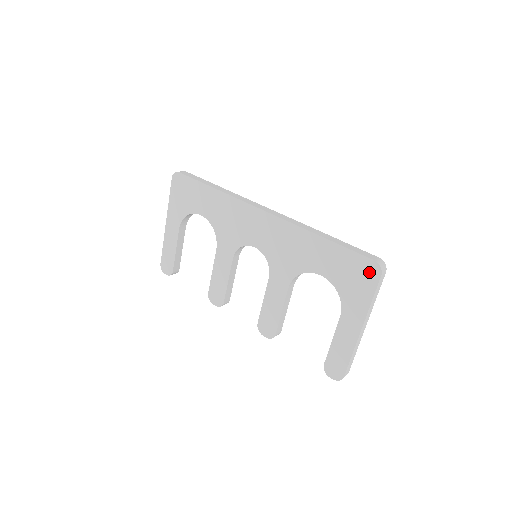
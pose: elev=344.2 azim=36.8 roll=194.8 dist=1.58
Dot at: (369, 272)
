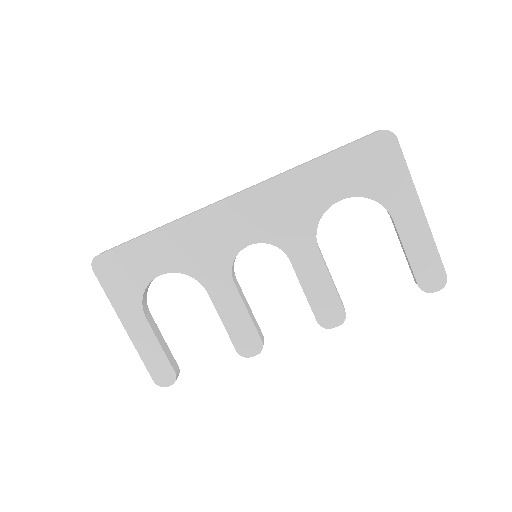
Dot at: (384, 147)
